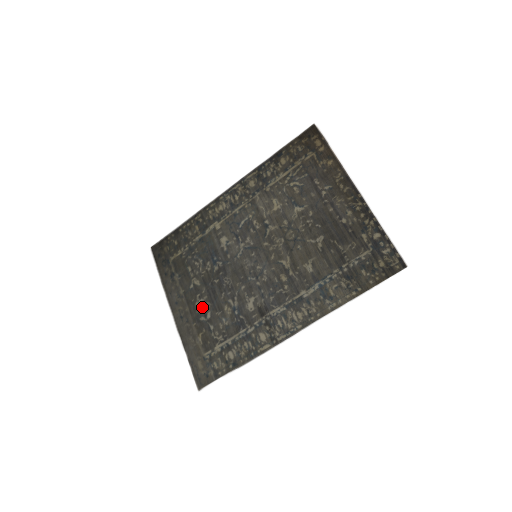
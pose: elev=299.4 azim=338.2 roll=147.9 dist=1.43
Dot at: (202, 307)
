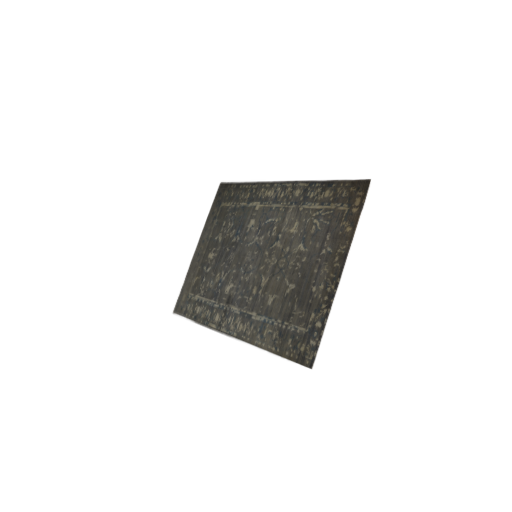
Dot at: (210, 260)
